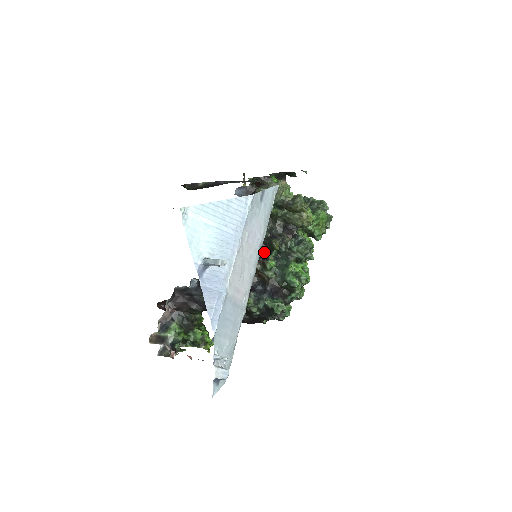
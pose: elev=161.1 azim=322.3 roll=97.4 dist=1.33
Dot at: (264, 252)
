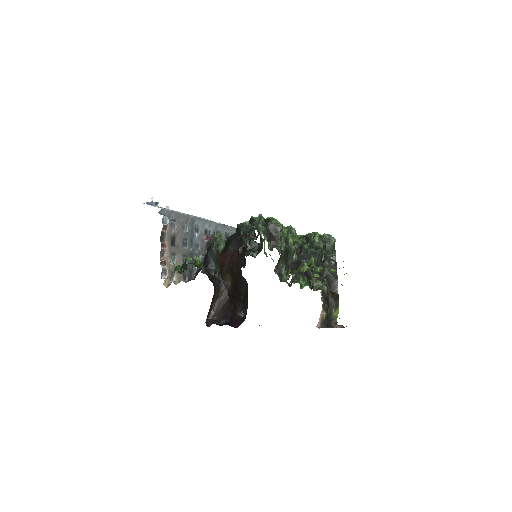
Dot at: occluded
